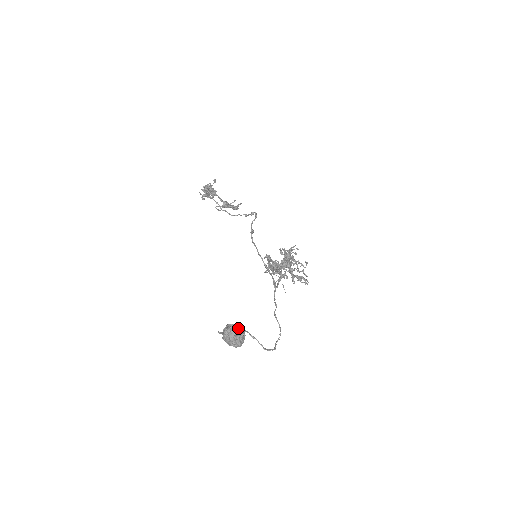
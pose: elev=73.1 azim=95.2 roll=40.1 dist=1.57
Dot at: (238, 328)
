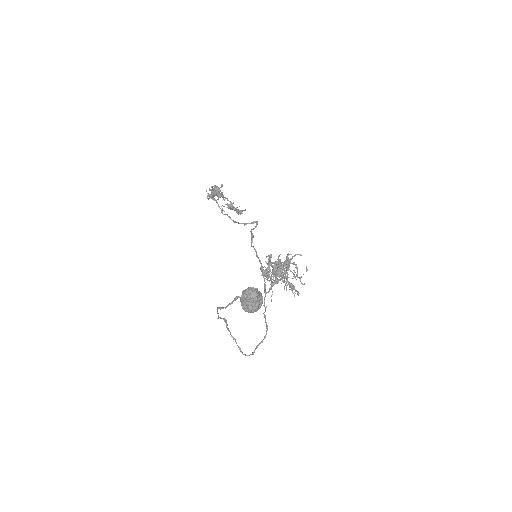
Dot at: (259, 292)
